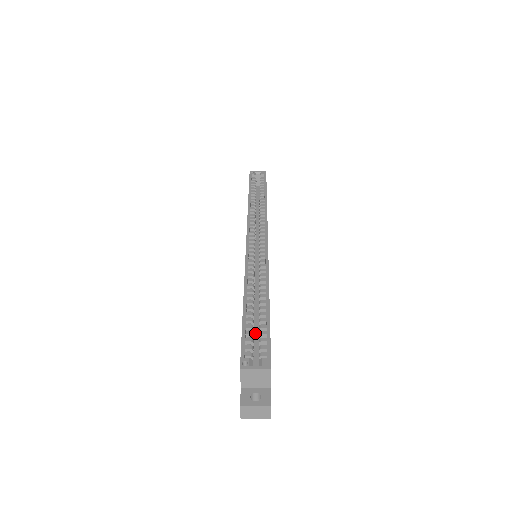
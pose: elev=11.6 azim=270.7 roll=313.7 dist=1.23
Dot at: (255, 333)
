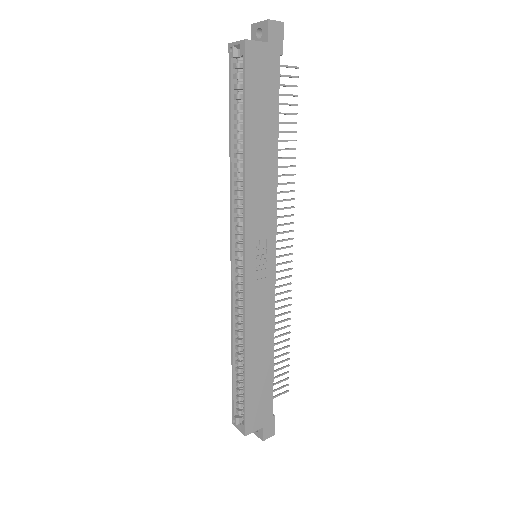
Dot at: occluded
